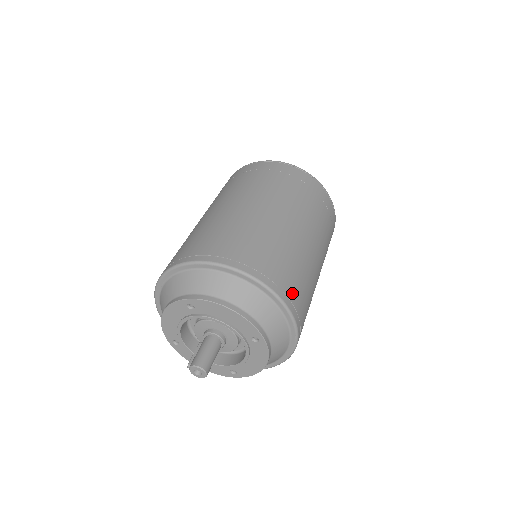
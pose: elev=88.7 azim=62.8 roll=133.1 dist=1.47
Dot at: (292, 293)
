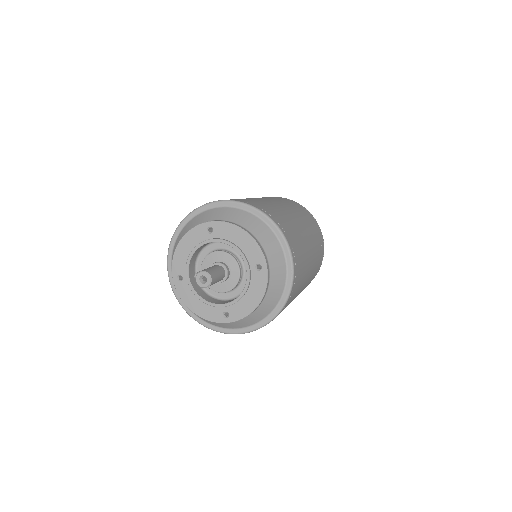
Dot at: (294, 246)
